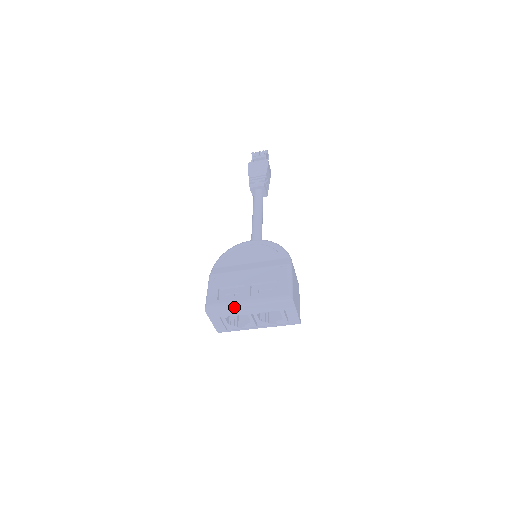
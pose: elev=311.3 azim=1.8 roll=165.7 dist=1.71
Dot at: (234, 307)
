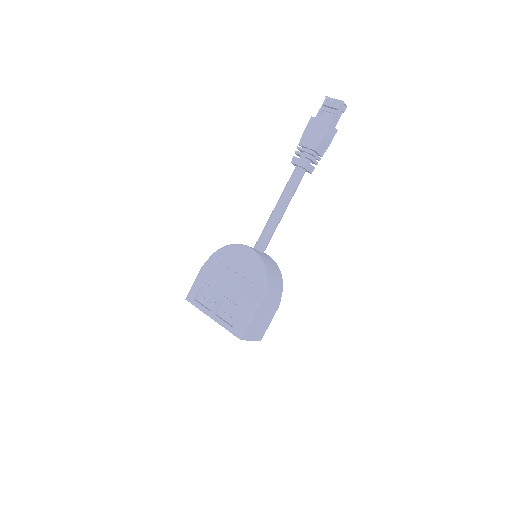
Dot at: (203, 312)
